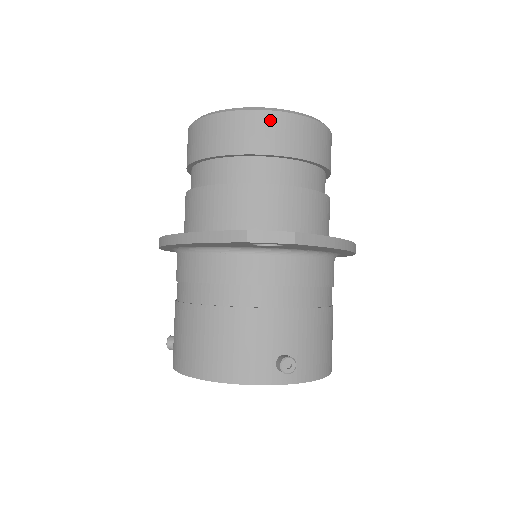
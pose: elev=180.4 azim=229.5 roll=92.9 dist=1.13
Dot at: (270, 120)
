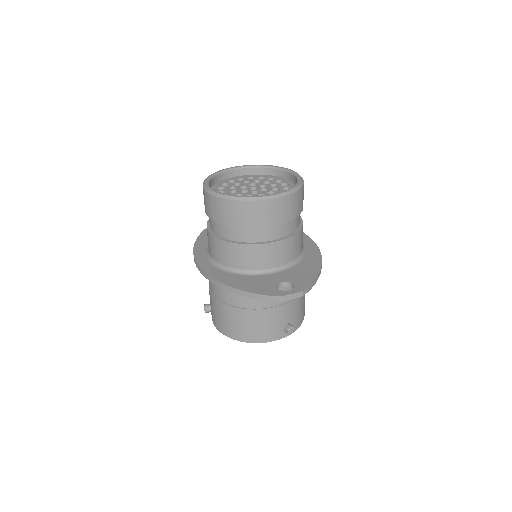
Dot at: (274, 204)
